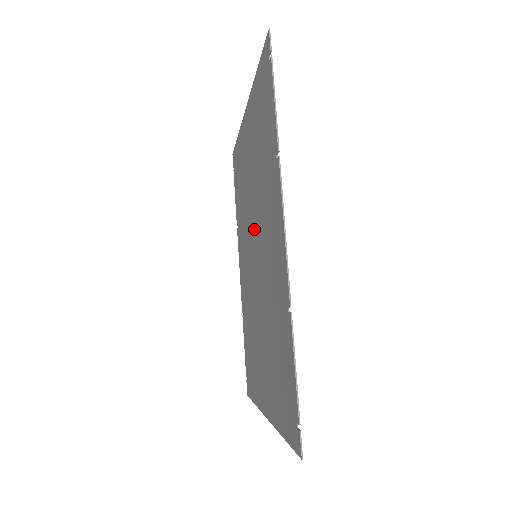
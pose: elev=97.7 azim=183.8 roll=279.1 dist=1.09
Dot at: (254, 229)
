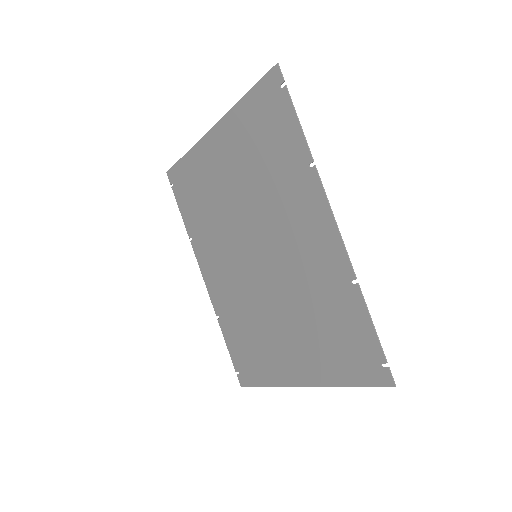
Dot at: (250, 233)
